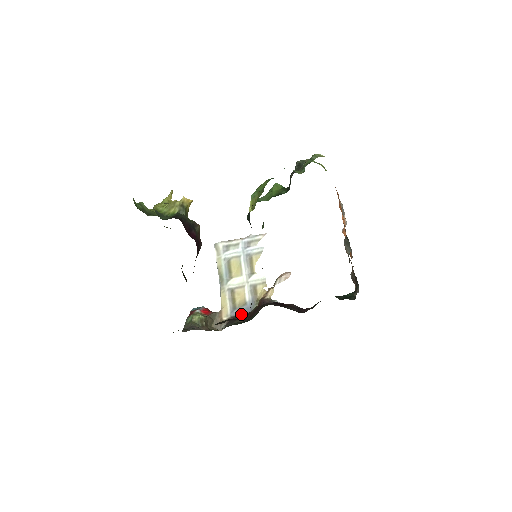
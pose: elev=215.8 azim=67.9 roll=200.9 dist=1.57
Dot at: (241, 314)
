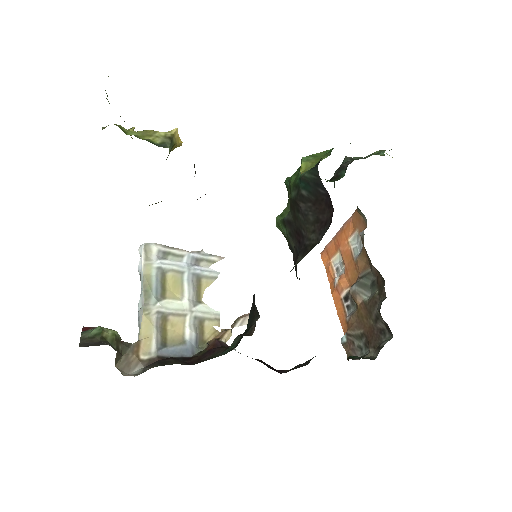
Dot at: (175, 356)
